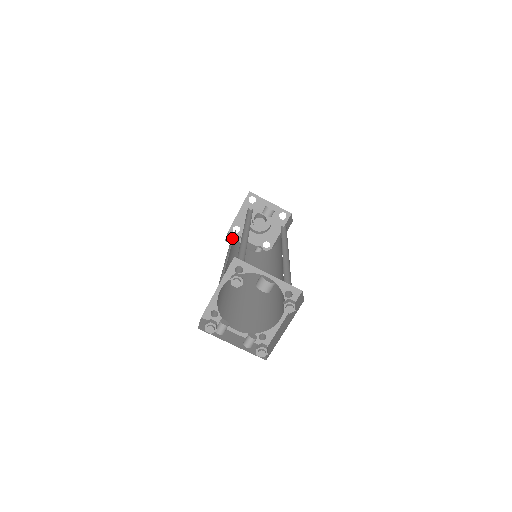
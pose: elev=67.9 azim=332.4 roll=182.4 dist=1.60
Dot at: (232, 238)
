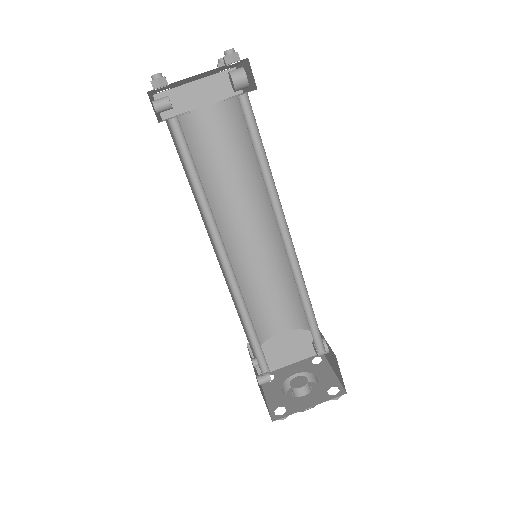
Dot at: occluded
